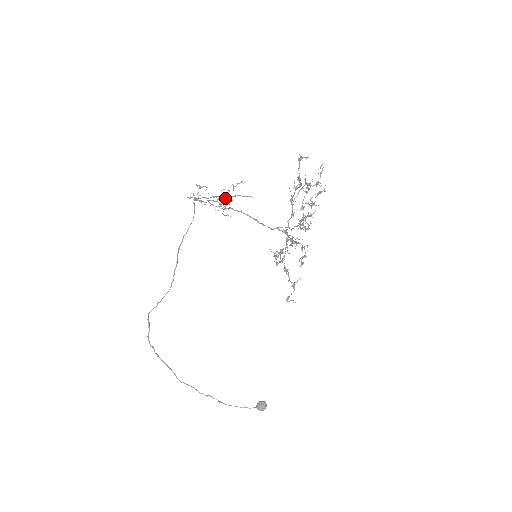
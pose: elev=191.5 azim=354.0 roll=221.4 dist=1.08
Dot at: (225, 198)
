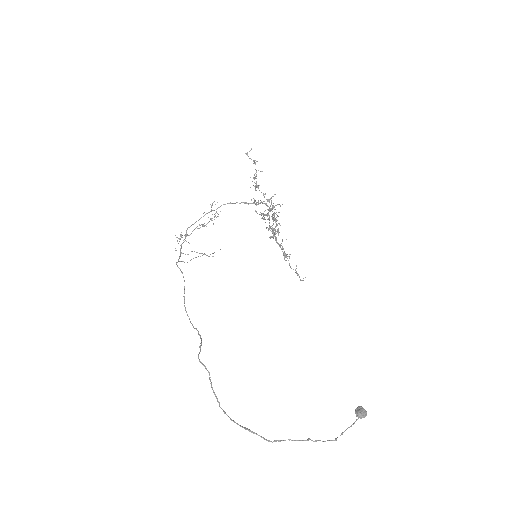
Dot at: occluded
